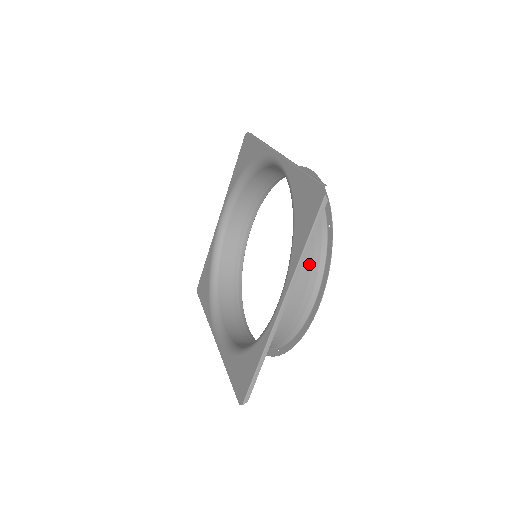
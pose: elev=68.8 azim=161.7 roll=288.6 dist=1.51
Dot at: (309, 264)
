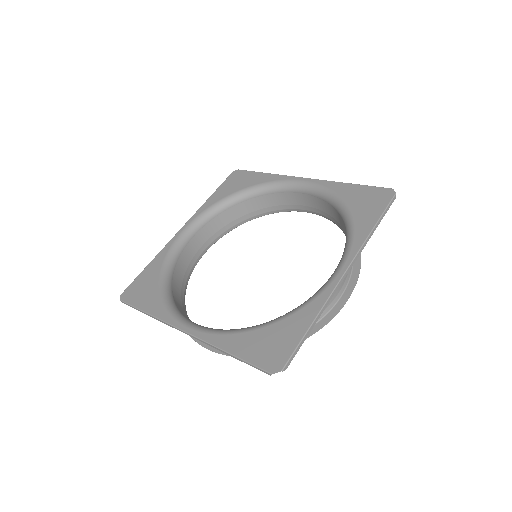
Dot at: occluded
